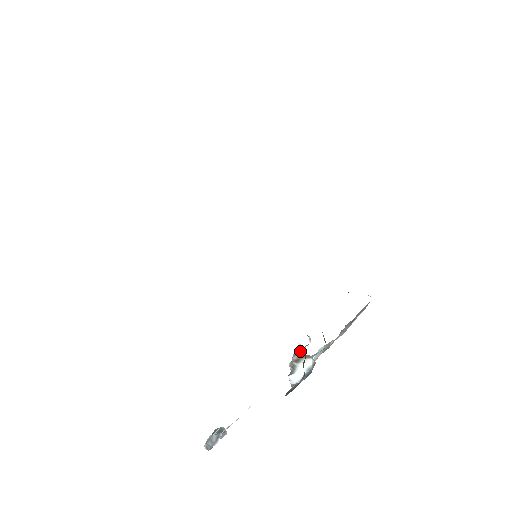
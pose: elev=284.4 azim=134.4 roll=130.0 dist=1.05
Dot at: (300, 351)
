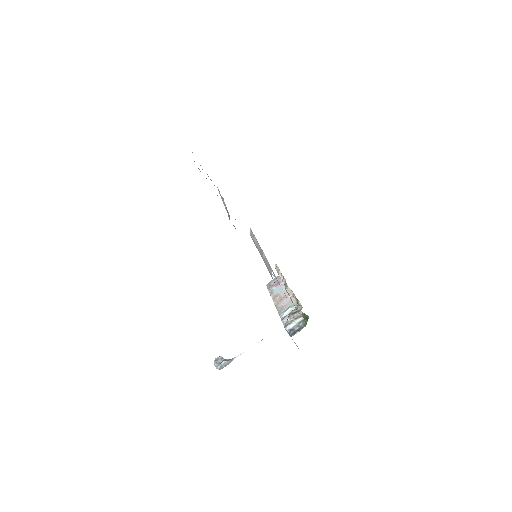
Dot at: (299, 314)
